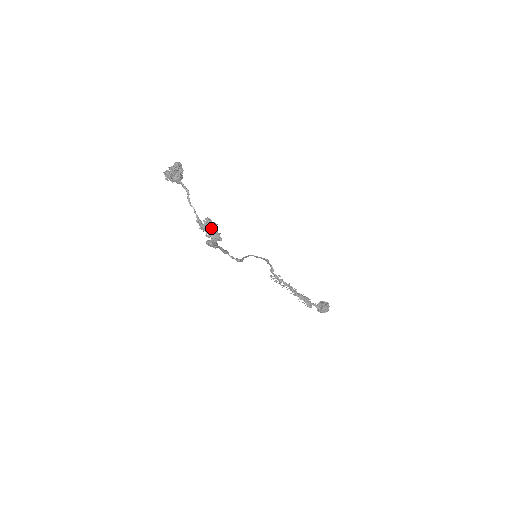
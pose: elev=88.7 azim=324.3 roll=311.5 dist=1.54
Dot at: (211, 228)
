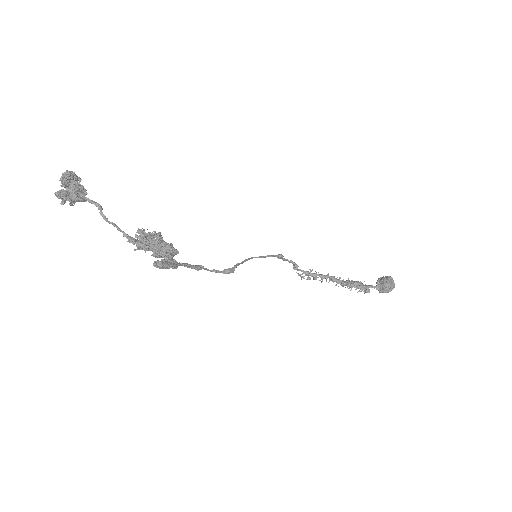
Dot at: (153, 242)
